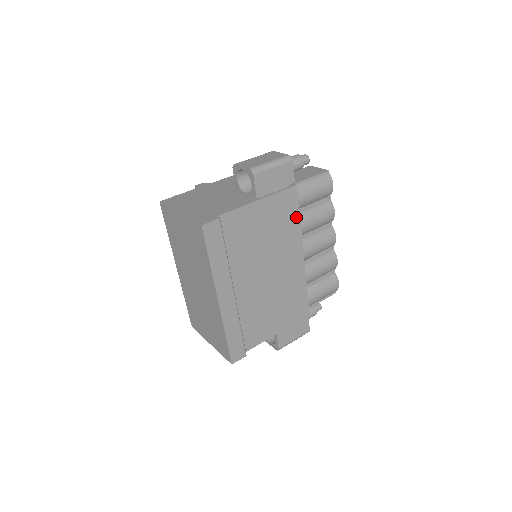
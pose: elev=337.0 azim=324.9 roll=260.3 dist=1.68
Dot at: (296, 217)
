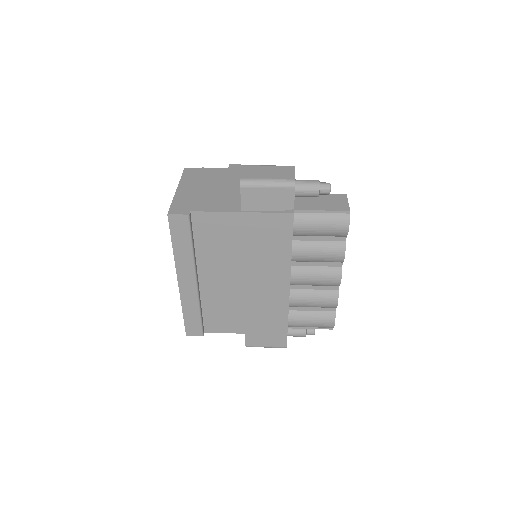
Dot at: (287, 243)
